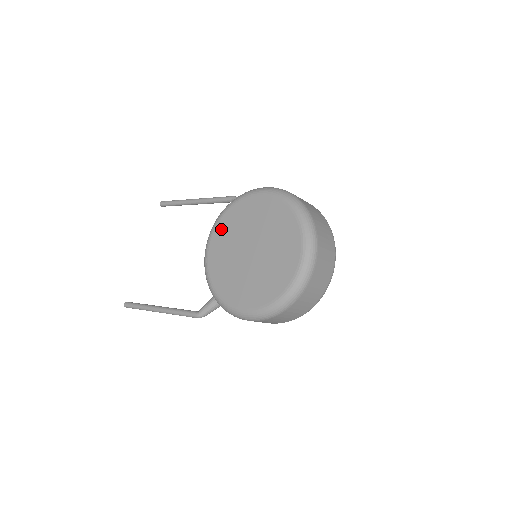
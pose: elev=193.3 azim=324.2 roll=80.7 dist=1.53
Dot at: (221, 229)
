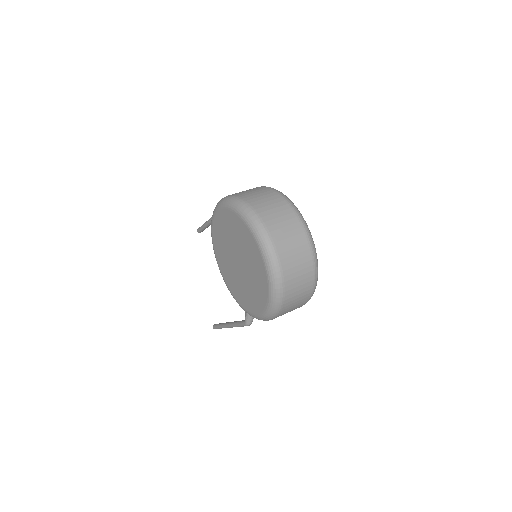
Dot at: (217, 250)
